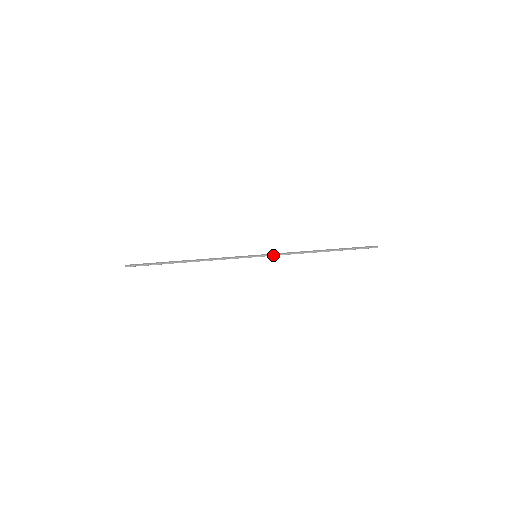
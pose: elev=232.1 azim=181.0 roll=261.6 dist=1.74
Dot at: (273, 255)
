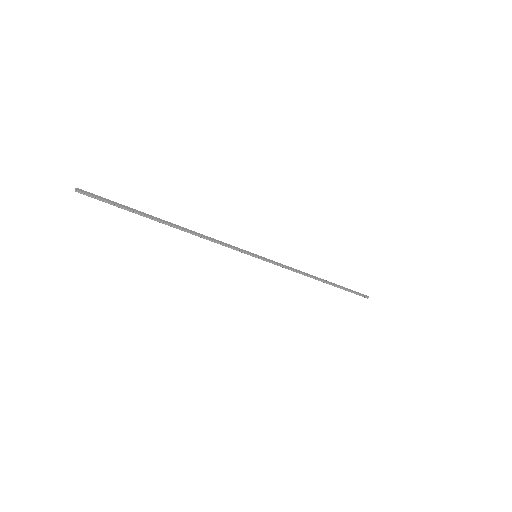
Dot at: (274, 263)
